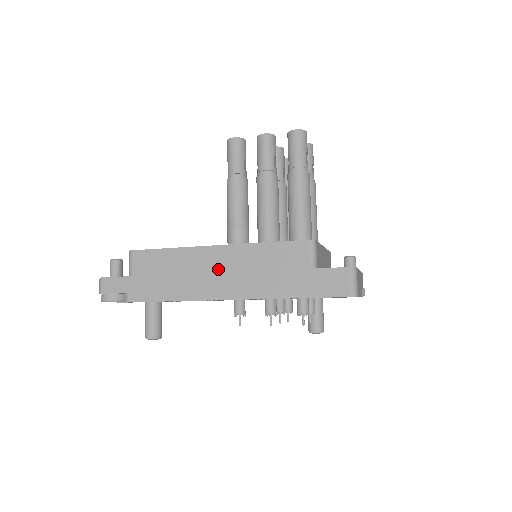
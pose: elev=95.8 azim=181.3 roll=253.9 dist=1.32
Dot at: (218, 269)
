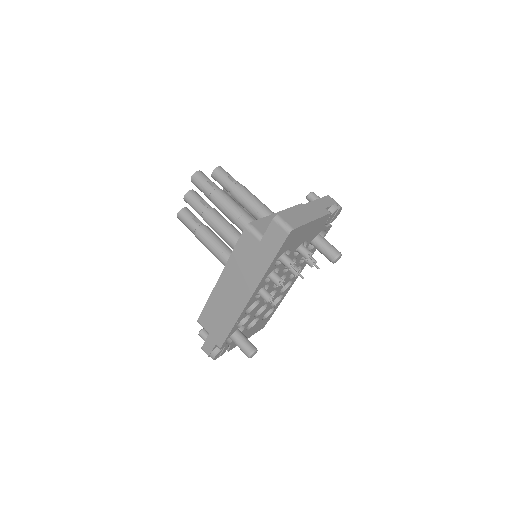
Dot at: (231, 289)
